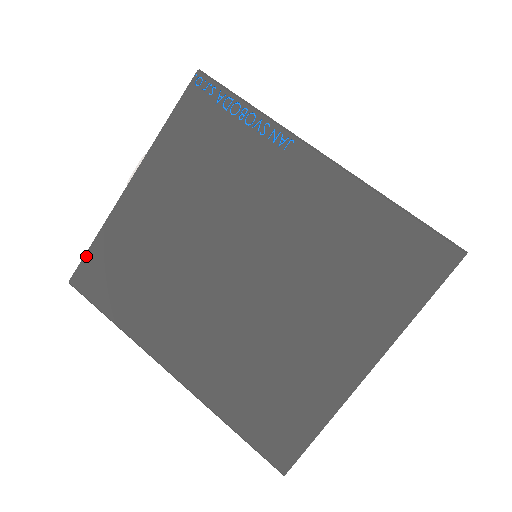
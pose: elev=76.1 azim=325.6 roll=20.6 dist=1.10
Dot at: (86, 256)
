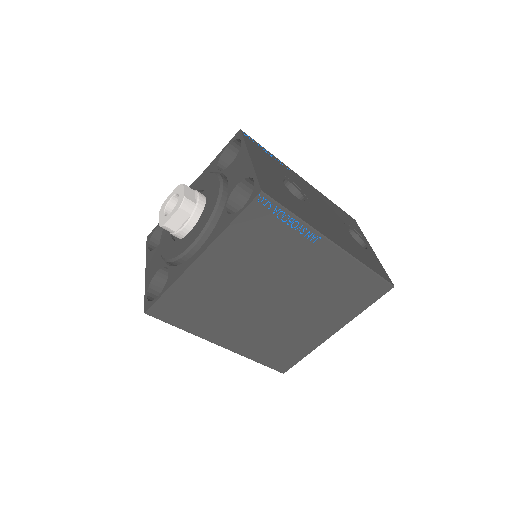
Dot at: (160, 299)
